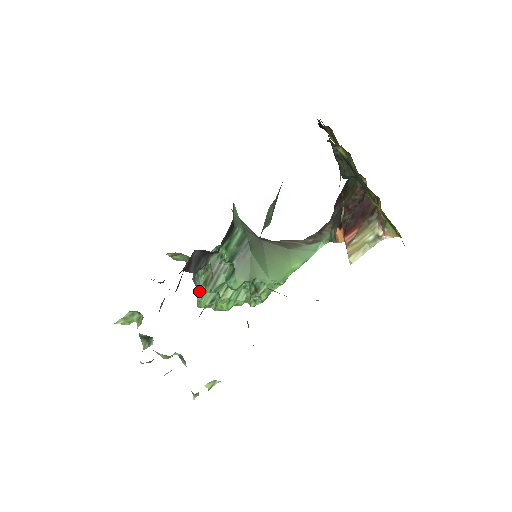
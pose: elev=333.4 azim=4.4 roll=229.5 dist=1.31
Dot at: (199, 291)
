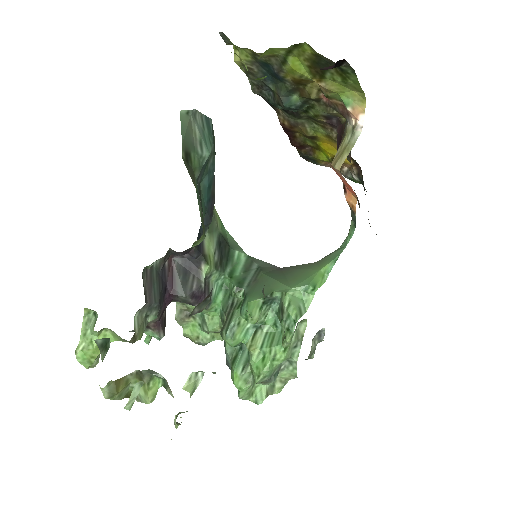
Dot at: (230, 366)
